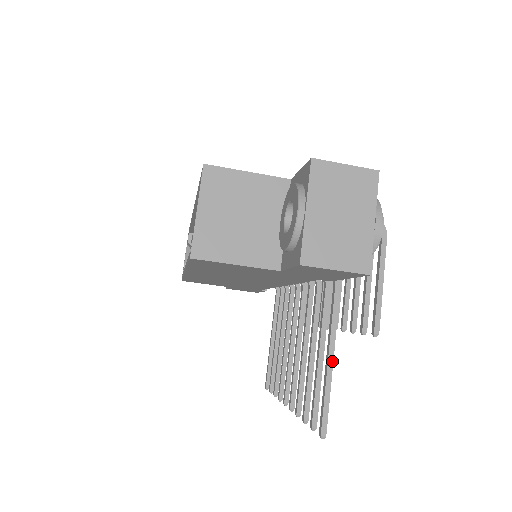
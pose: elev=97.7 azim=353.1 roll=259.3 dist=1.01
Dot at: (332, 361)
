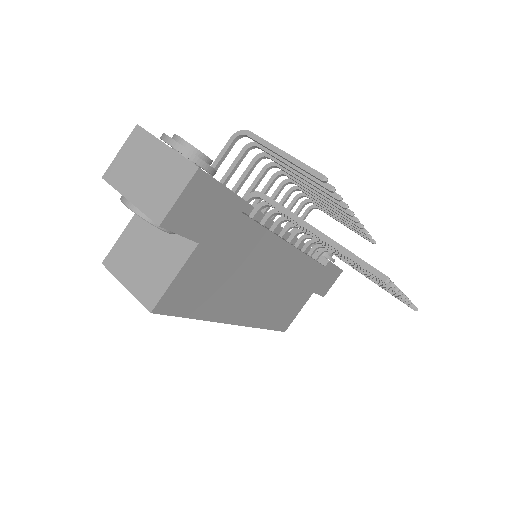
Dot at: (322, 234)
